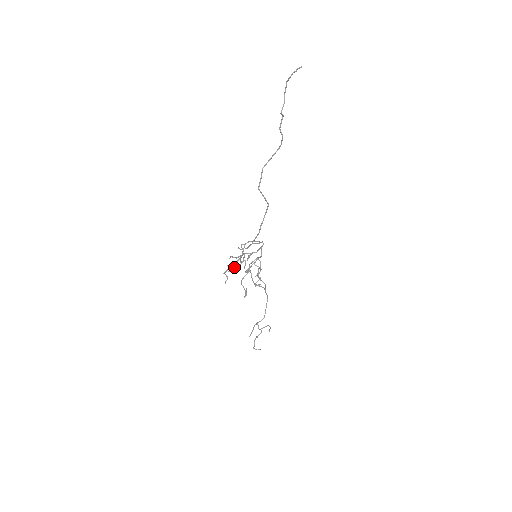
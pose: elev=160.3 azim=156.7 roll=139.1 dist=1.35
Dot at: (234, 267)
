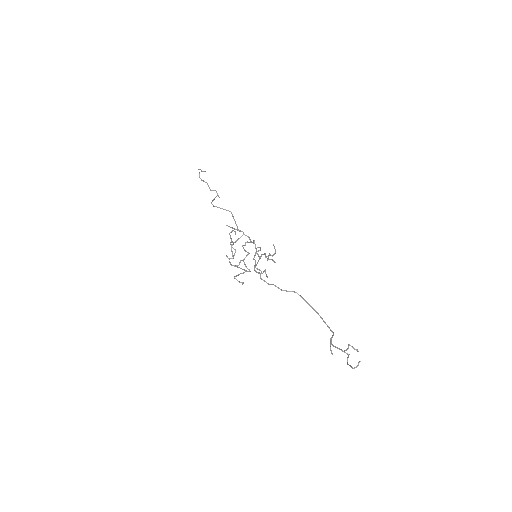
Dot at: (231, 249)
